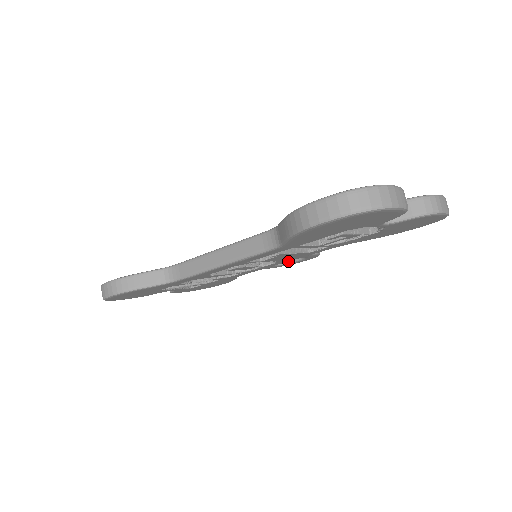
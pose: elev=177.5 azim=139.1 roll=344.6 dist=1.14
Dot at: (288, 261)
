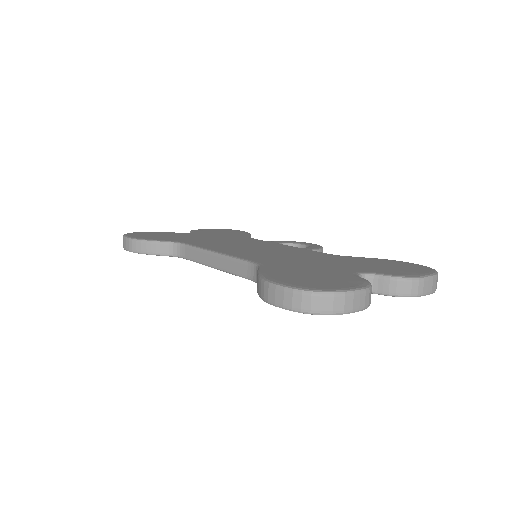
Dot at: occluded
